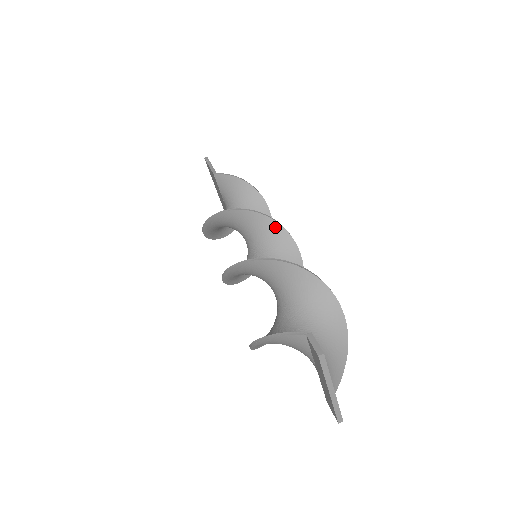
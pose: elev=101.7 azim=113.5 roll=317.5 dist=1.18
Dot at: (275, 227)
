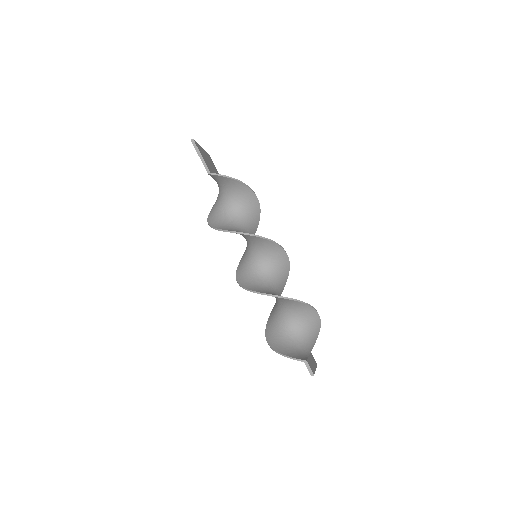
Dot at: (270, 243)
